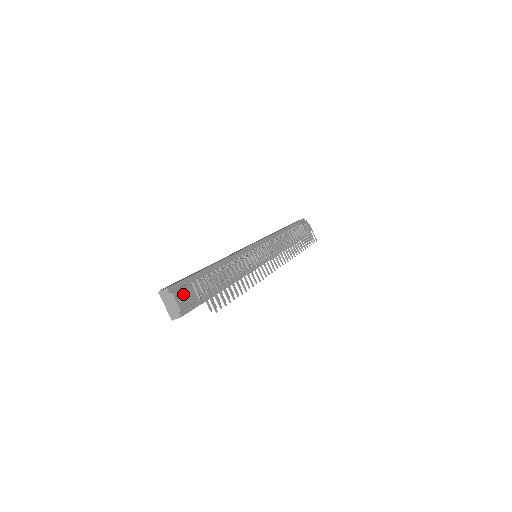
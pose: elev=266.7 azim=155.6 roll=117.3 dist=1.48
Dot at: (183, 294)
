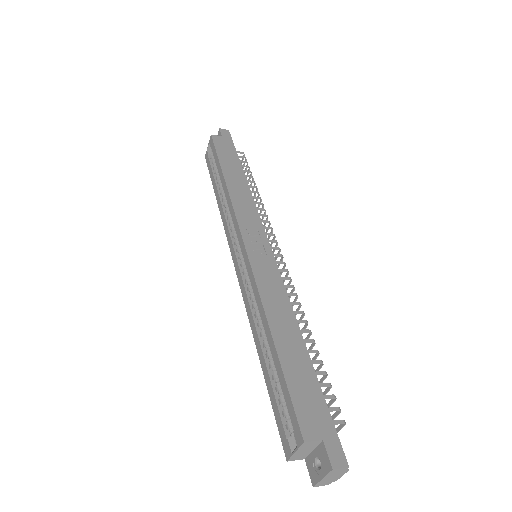
Dot at: occluded
